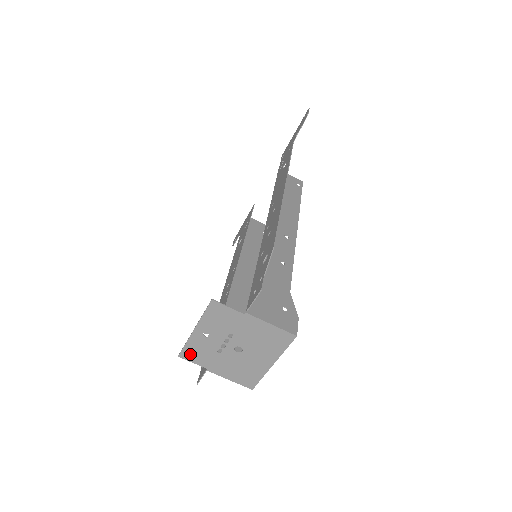
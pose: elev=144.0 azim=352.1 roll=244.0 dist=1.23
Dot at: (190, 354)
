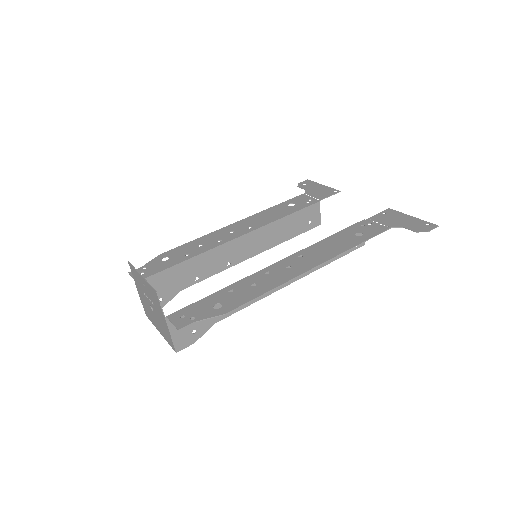
Dot at: (133, 271)
